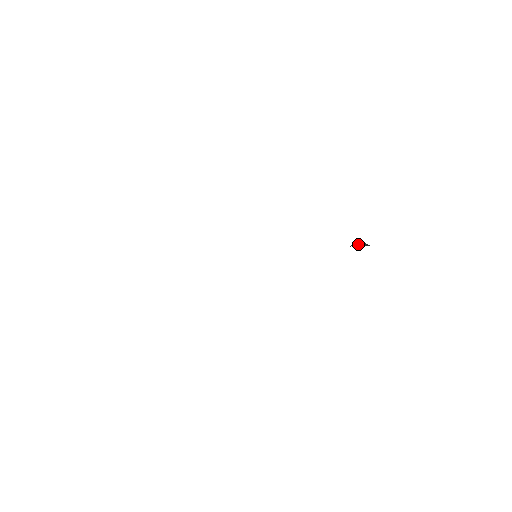
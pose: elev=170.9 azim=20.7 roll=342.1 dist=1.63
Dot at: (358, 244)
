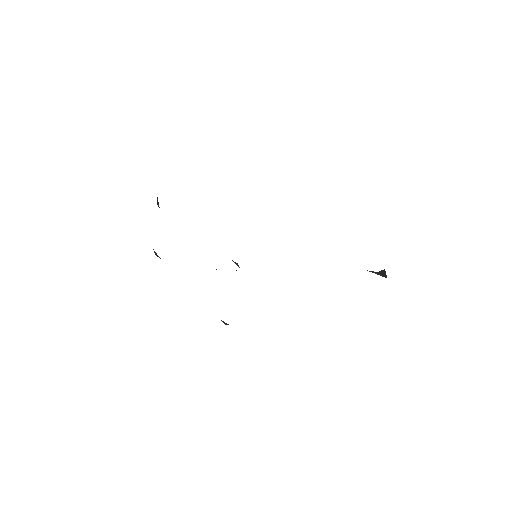
Dot at: (384, 271)
